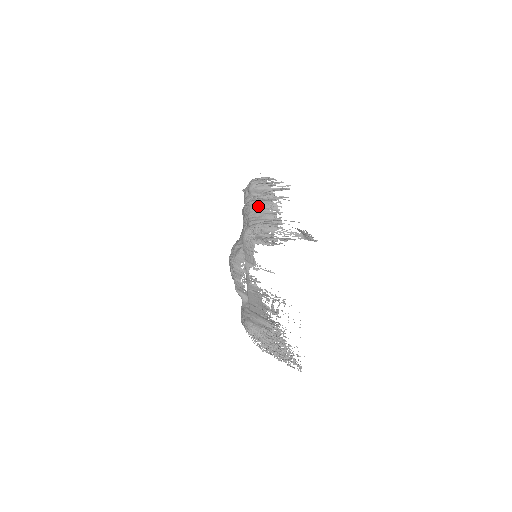
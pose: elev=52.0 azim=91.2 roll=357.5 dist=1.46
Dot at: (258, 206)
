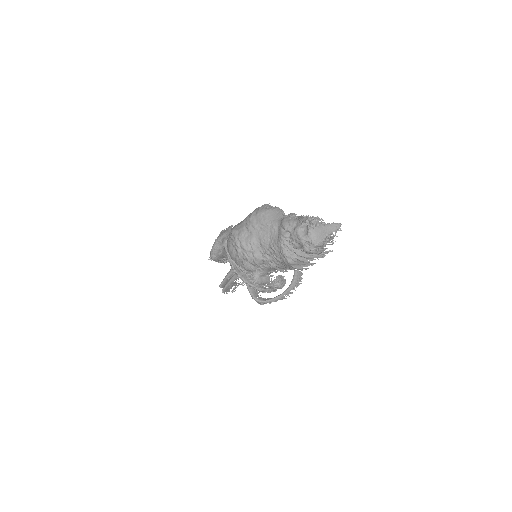
Dot at: (290, 267)
